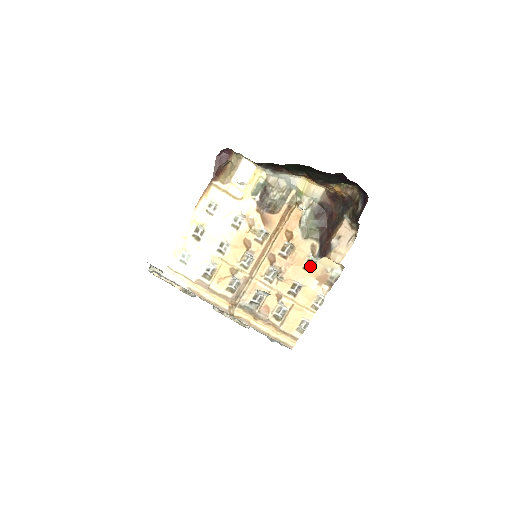
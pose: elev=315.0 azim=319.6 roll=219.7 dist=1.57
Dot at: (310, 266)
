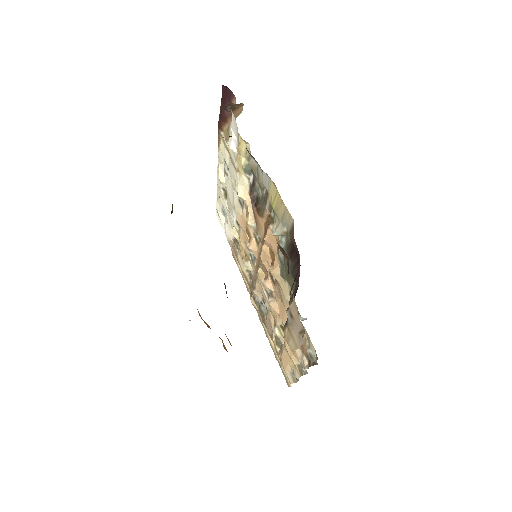
Dot at: occluded
